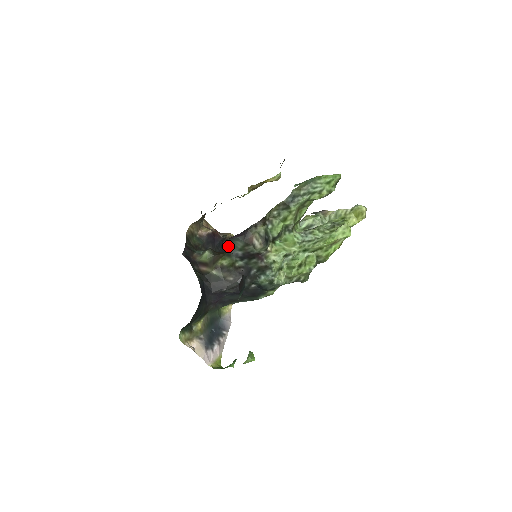
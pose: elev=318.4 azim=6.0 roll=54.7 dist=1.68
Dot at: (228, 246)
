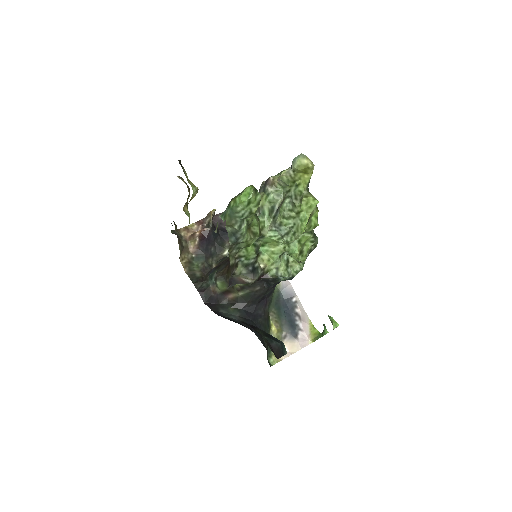
Dot at: occluded
